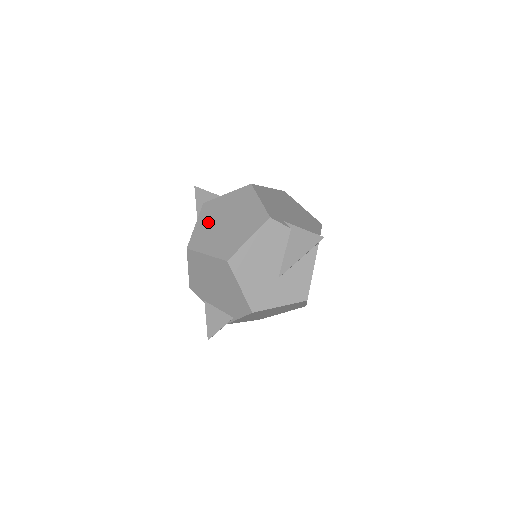
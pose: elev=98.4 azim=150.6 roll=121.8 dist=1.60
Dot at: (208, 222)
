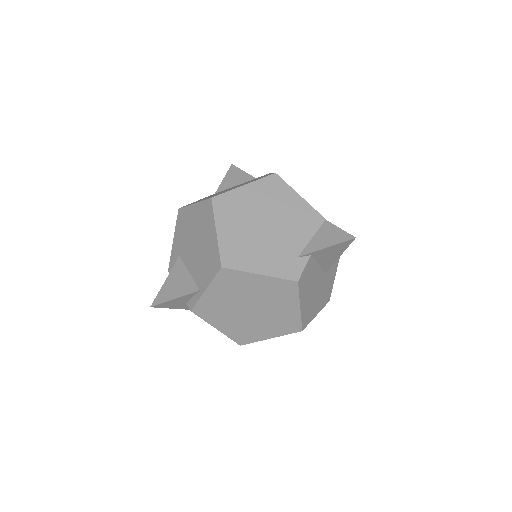
Dot at: (228, 321)
